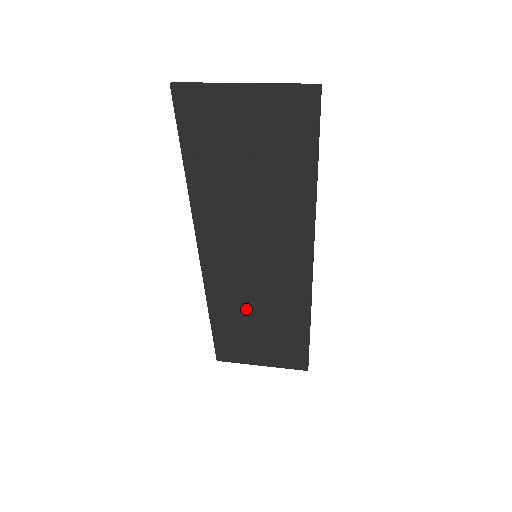
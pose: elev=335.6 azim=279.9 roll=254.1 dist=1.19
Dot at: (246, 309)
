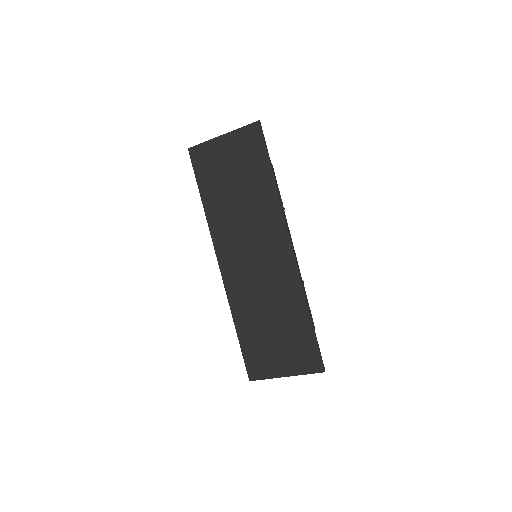
Dot at: (259, 308)
